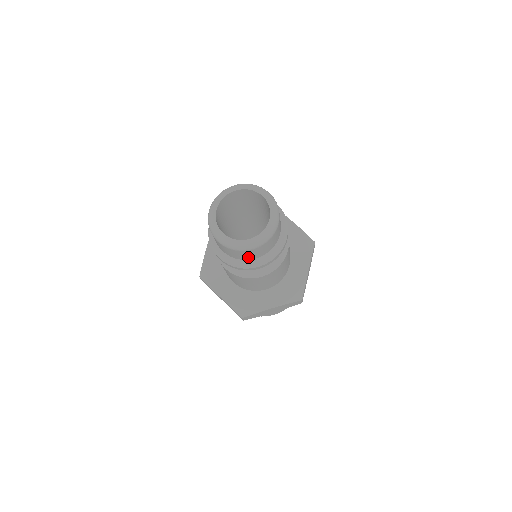
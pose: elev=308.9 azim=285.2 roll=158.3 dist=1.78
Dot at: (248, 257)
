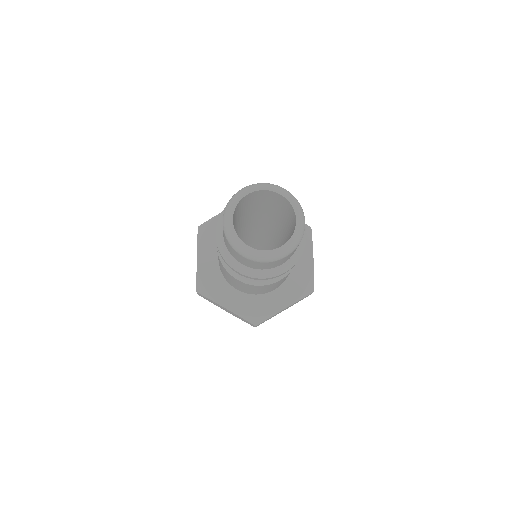
Dot at: (275, 265)
